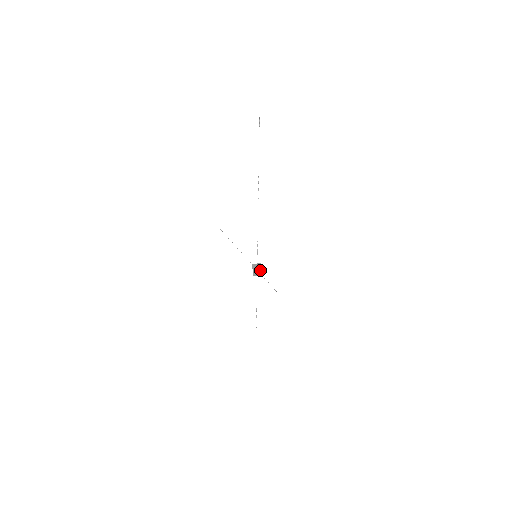
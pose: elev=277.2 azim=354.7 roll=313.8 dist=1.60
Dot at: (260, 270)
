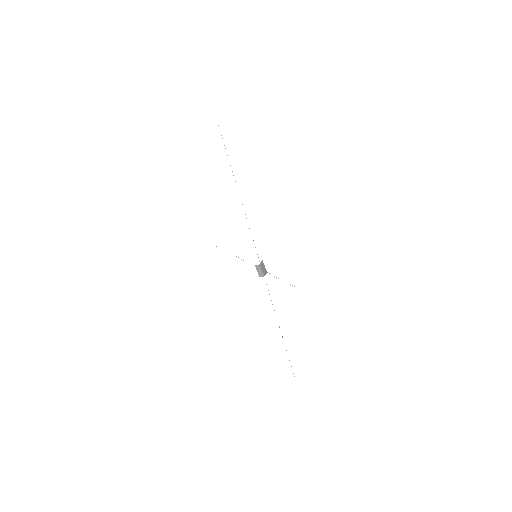
Dot at: (264, 268)
